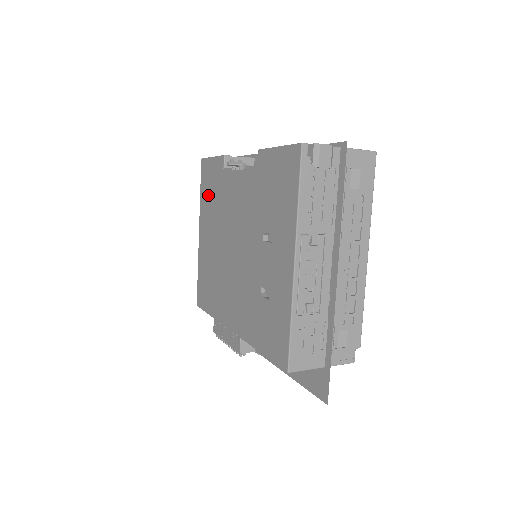
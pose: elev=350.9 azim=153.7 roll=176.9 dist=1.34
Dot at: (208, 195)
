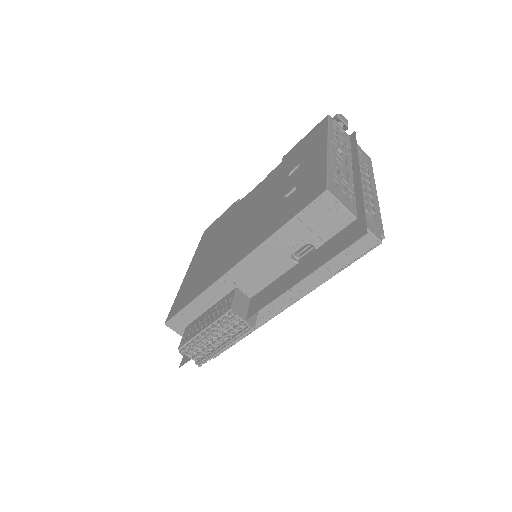
Dot at: (210, 235)
